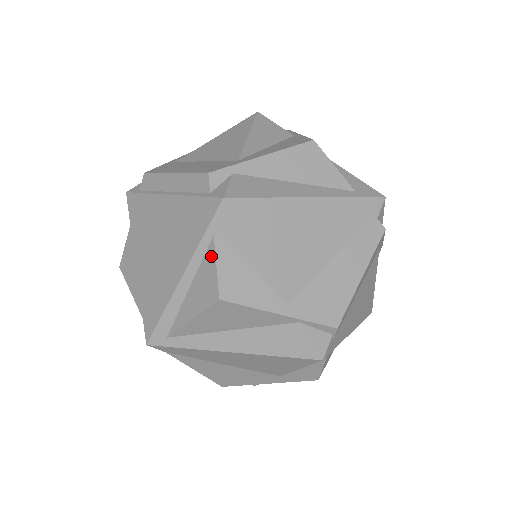
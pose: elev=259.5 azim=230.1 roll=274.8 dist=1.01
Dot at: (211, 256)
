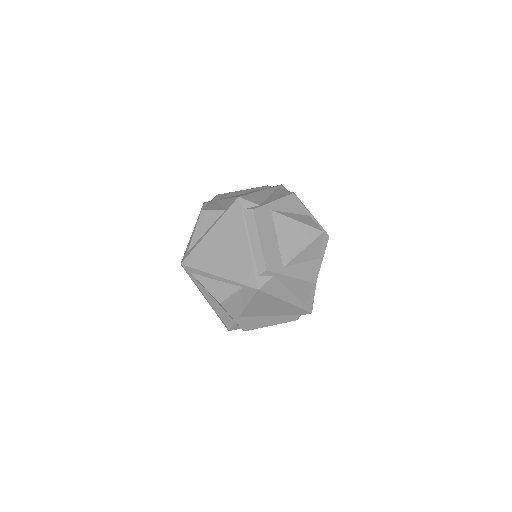
Dot at: (234, 290)
